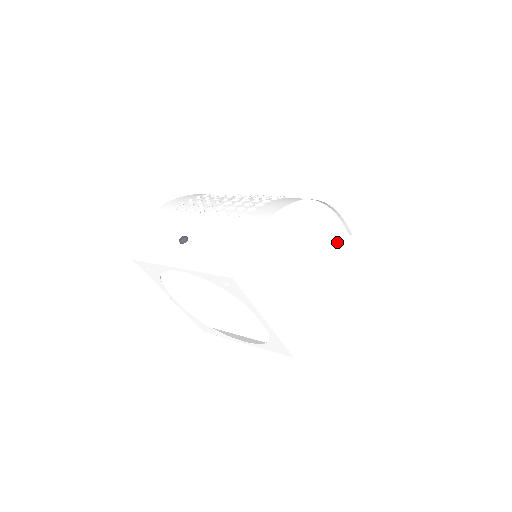
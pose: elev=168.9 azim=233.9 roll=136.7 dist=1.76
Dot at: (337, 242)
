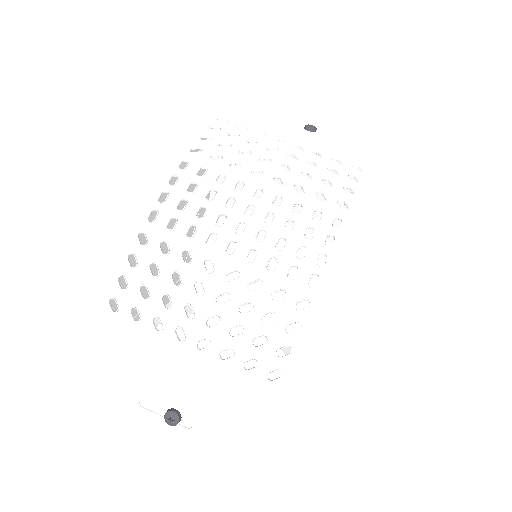
Dot at: occluded
